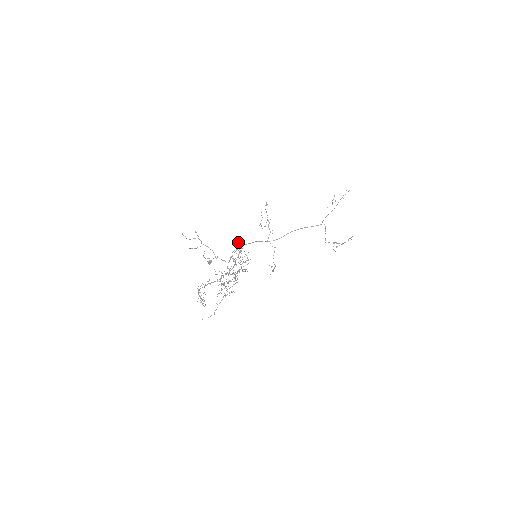
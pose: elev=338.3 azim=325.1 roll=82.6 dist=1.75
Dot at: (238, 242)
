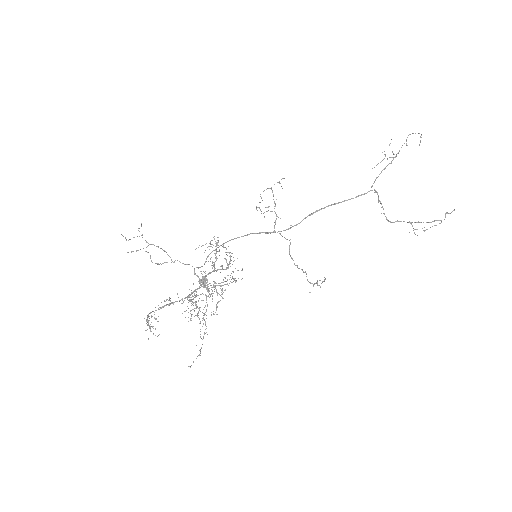
Dot at: occluded
